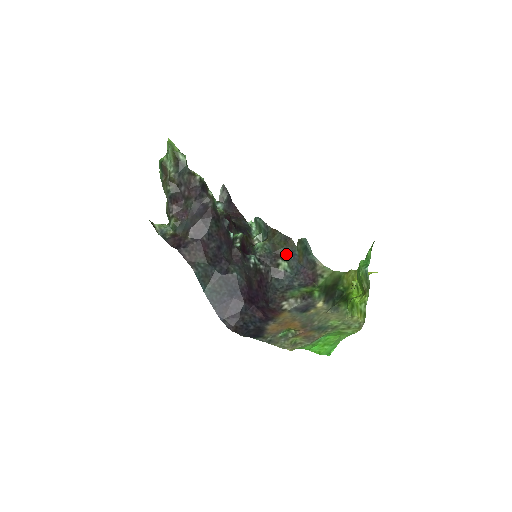
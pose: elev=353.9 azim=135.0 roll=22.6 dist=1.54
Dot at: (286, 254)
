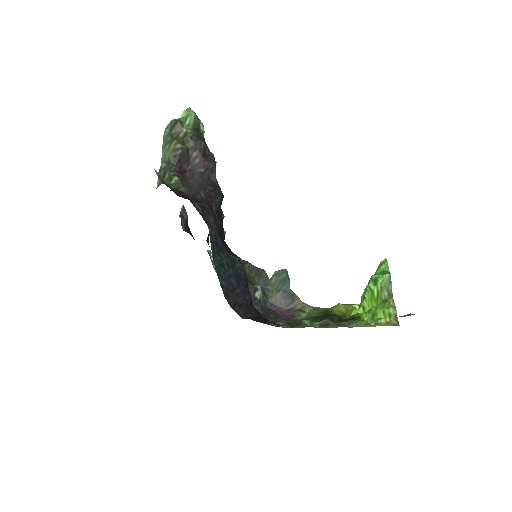
Dot at: occluded
